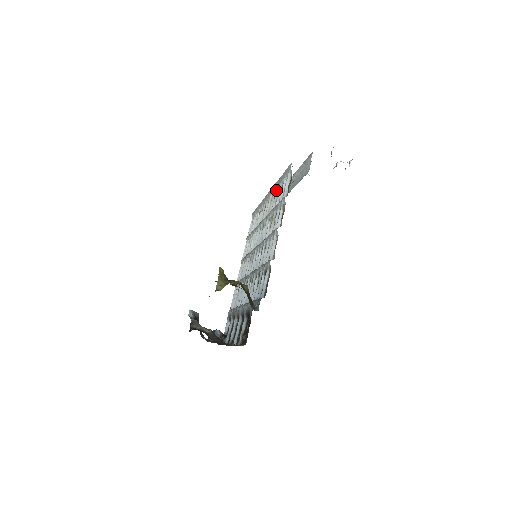
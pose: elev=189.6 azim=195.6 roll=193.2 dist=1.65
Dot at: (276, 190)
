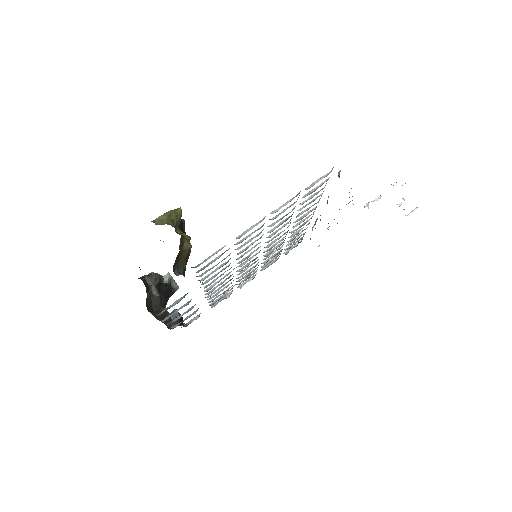
Dot at: occluded
